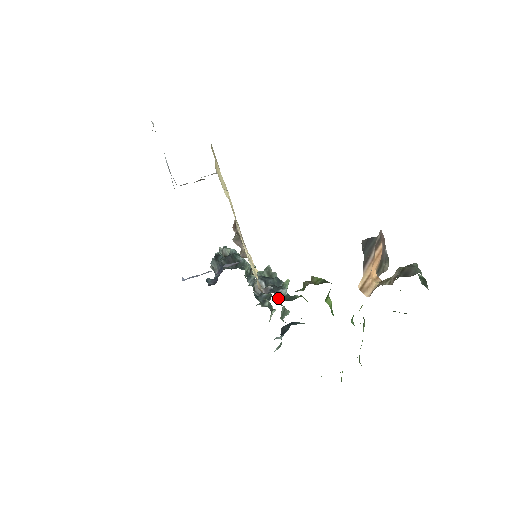
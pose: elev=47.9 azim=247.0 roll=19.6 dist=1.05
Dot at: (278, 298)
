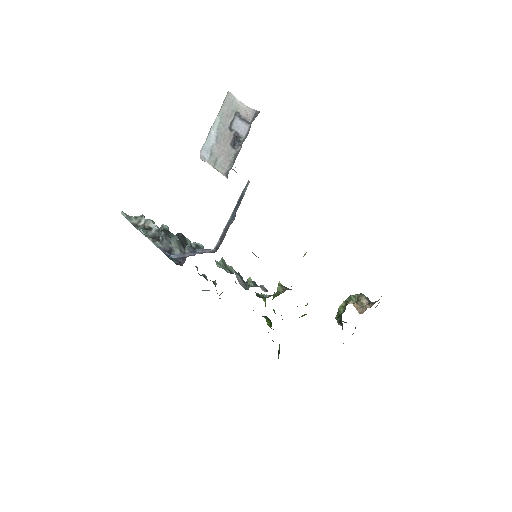
Dot at: (262, 295)
